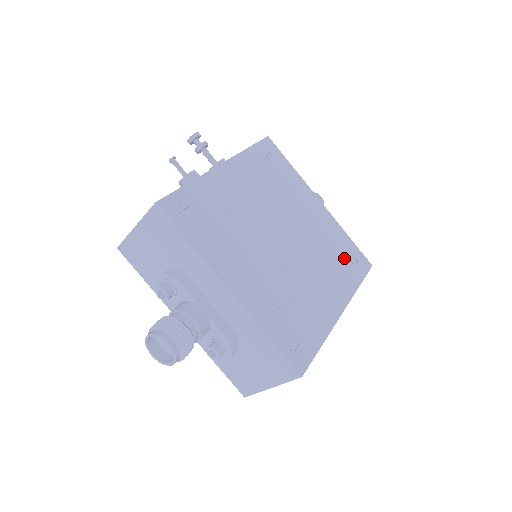
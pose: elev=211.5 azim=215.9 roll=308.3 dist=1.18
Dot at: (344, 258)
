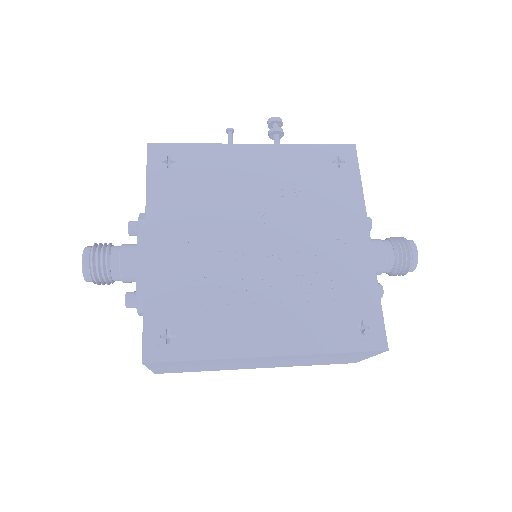
Dot at: (341, 311)
